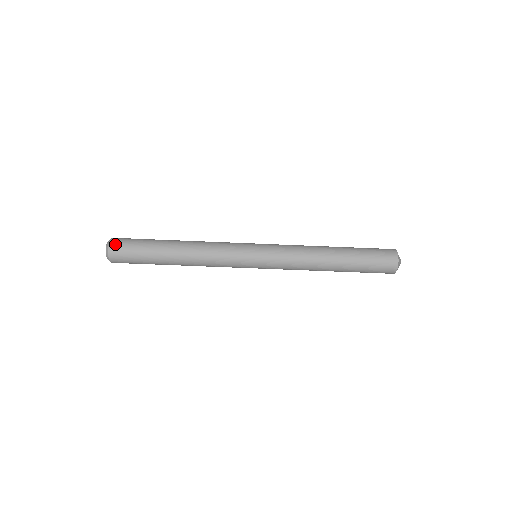
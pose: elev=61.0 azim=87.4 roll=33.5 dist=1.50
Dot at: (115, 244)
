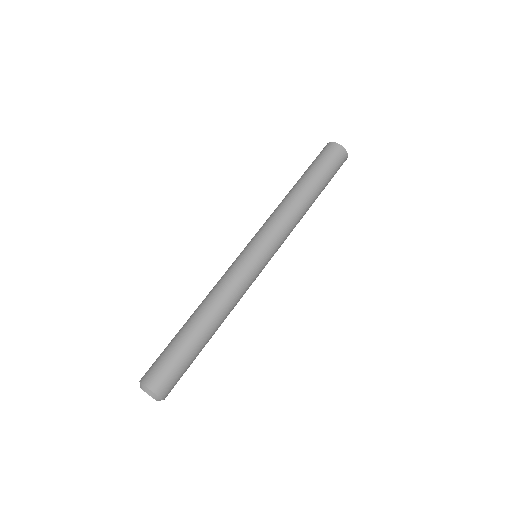
Dot at: (150, 380)
